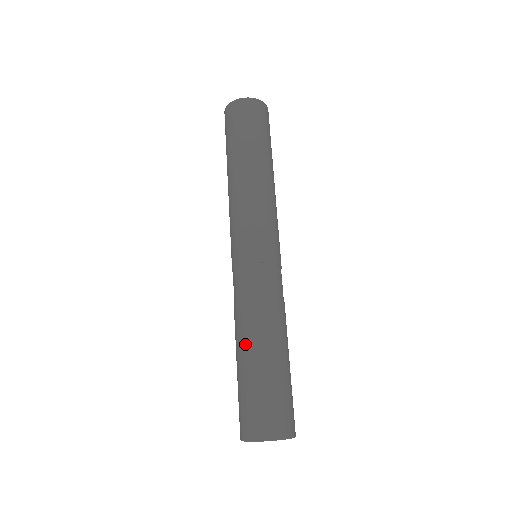
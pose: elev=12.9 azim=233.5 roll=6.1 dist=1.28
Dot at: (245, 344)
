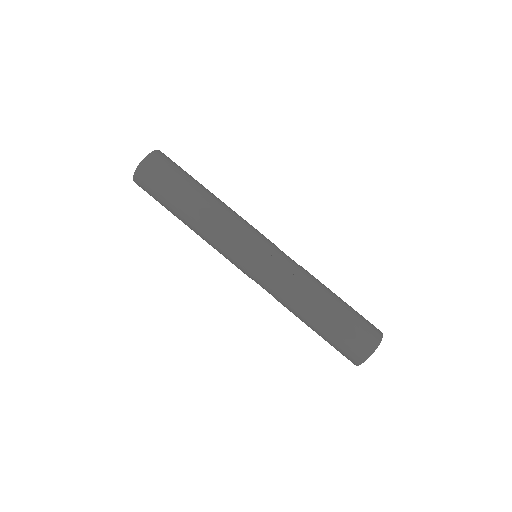
Dot at: (323, 297)
